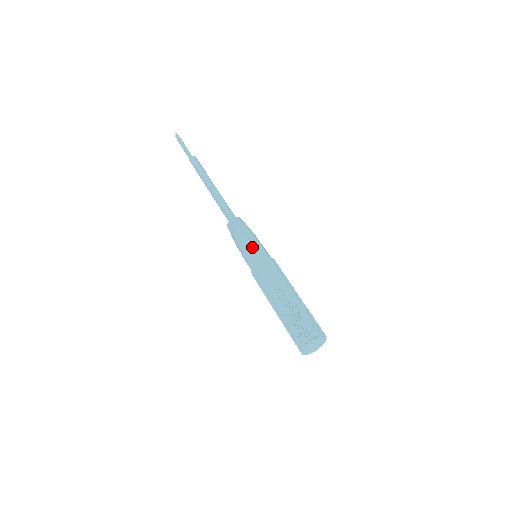
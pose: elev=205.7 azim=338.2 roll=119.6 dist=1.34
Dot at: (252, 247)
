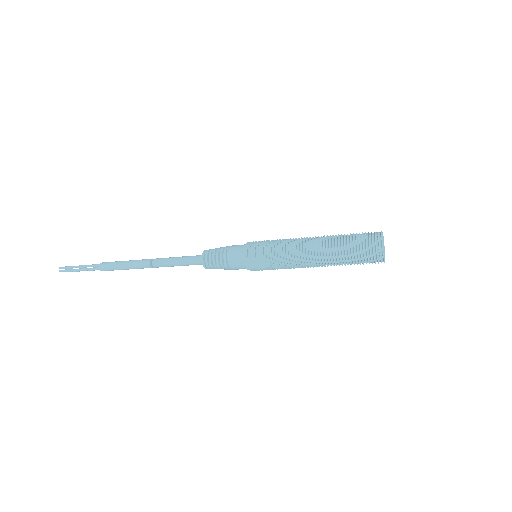
Dot at: (250, 243)
